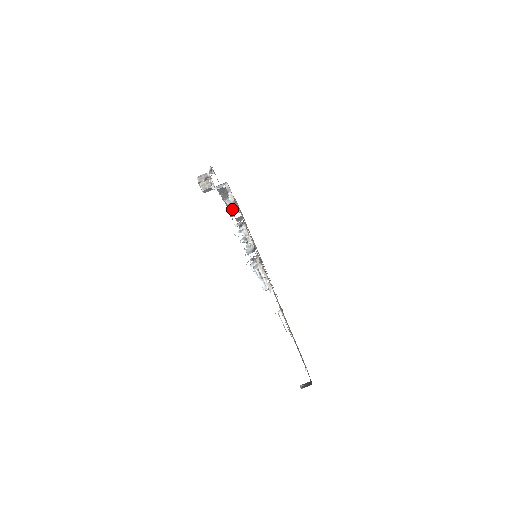
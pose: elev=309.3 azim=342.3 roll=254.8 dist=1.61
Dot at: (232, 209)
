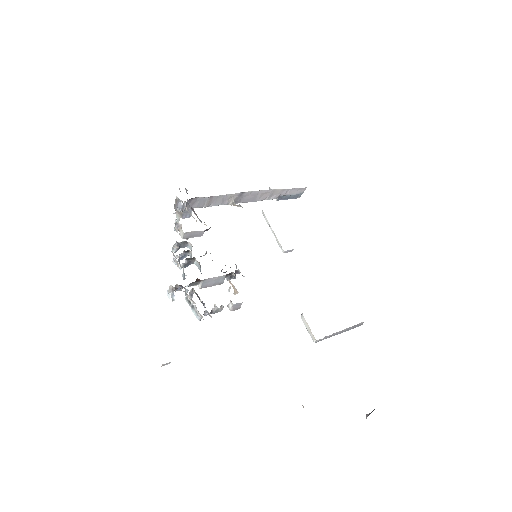
Dot at: (179, 230)
